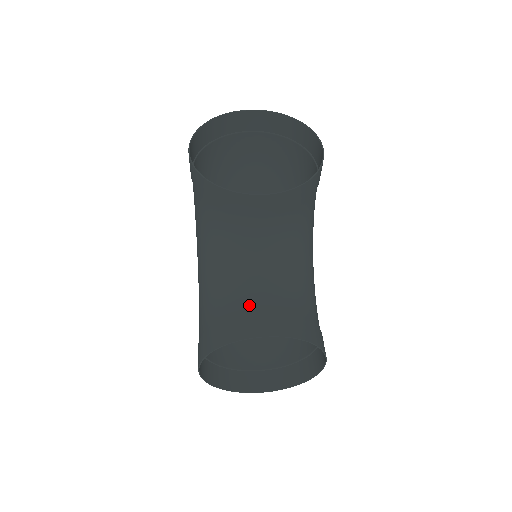
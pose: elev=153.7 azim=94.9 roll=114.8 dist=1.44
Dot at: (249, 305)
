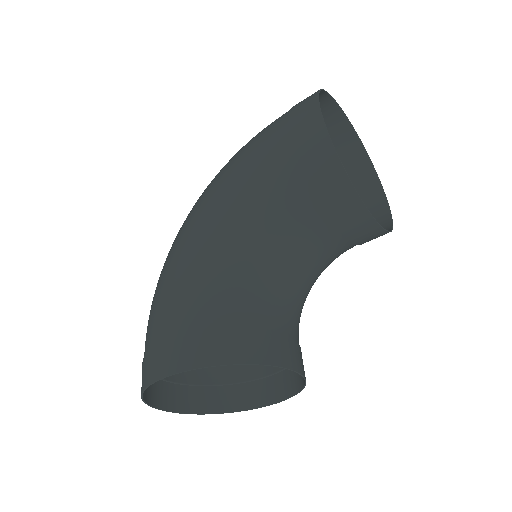
Dot at: (277, 322)
